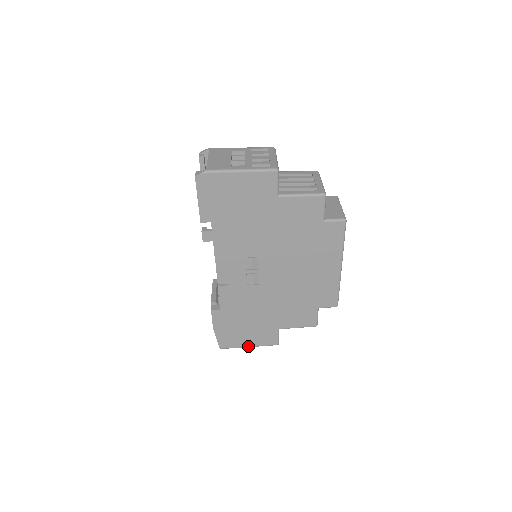
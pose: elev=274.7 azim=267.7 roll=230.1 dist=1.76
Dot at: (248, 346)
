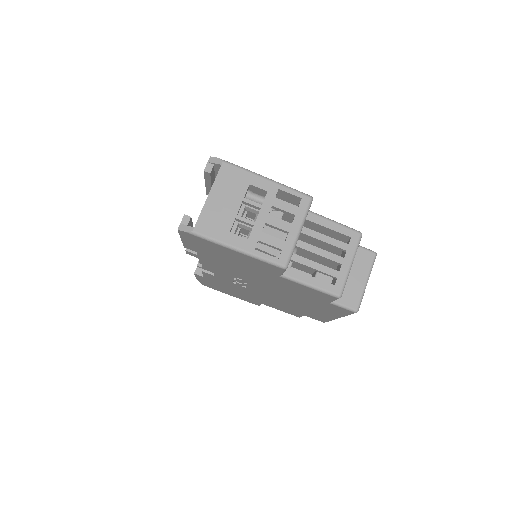
Dot at: occluded
